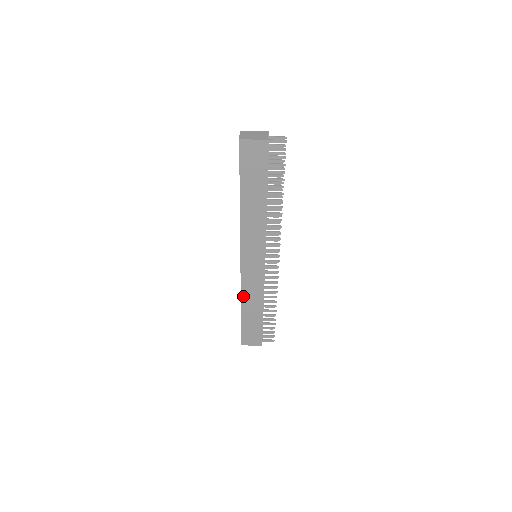
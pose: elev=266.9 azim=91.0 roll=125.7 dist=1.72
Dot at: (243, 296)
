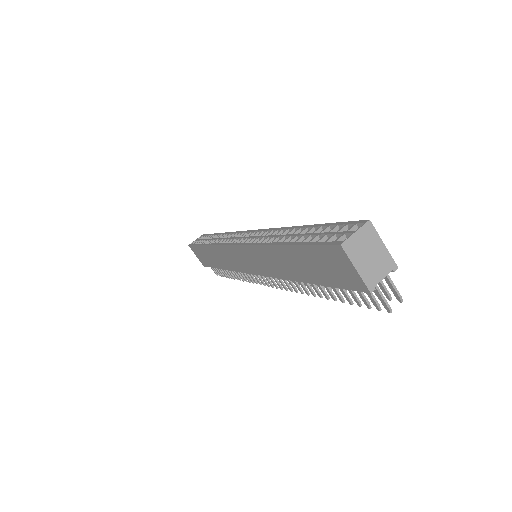
Dot at: (215, 247)
